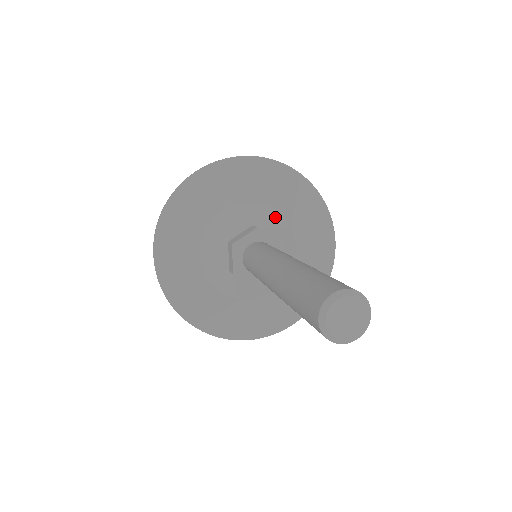
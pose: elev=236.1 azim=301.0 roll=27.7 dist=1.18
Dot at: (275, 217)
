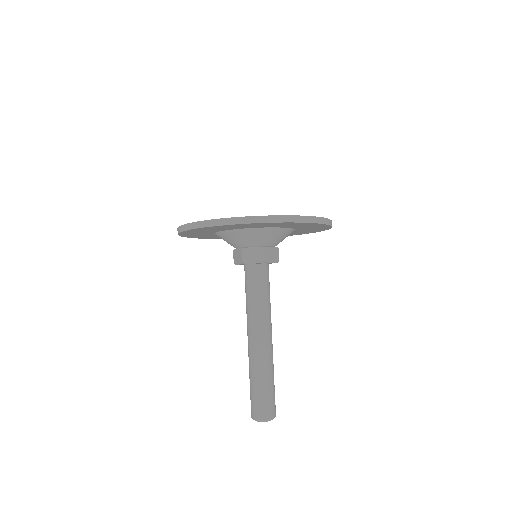
Dot at: (256, 233)
